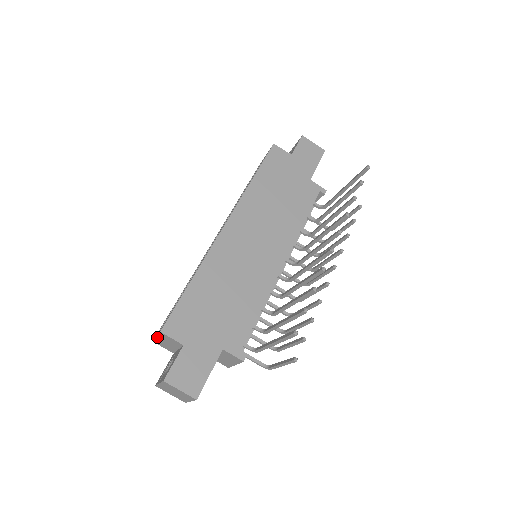
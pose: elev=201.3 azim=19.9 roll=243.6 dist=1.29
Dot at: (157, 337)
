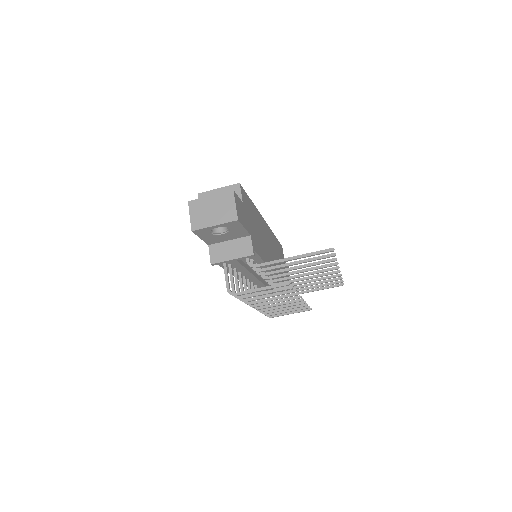
Dot at: (219, 189)
